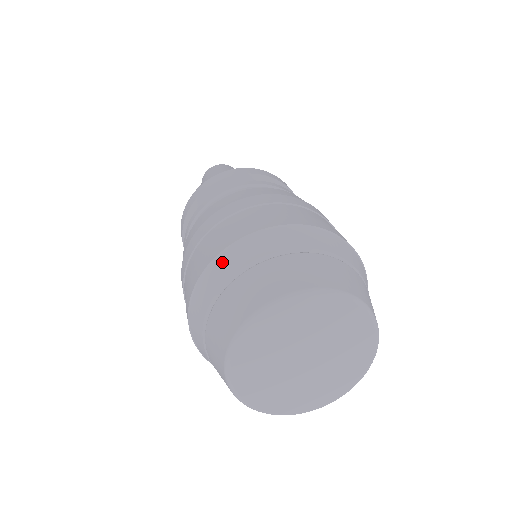
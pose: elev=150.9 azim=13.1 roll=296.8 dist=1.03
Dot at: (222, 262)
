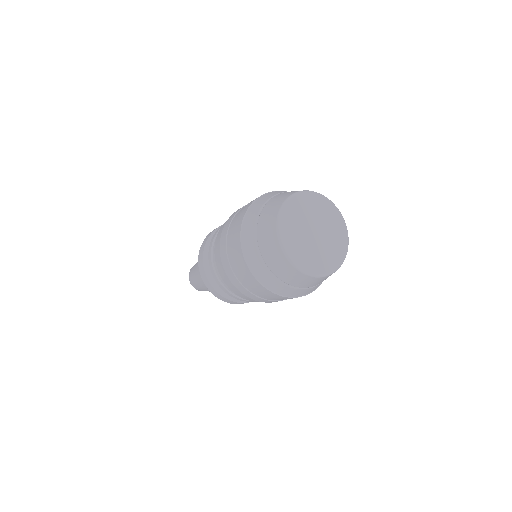
Dot at: (250, 212)
